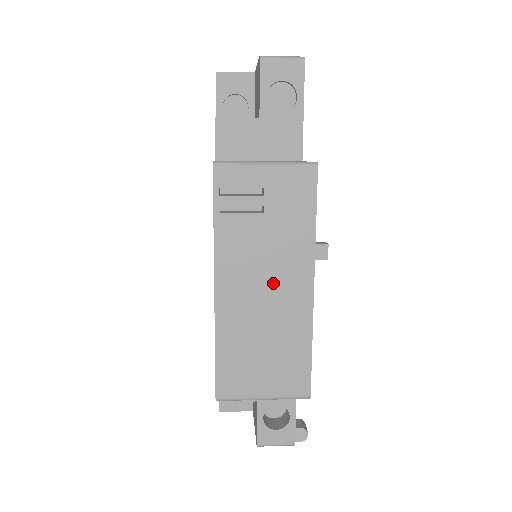
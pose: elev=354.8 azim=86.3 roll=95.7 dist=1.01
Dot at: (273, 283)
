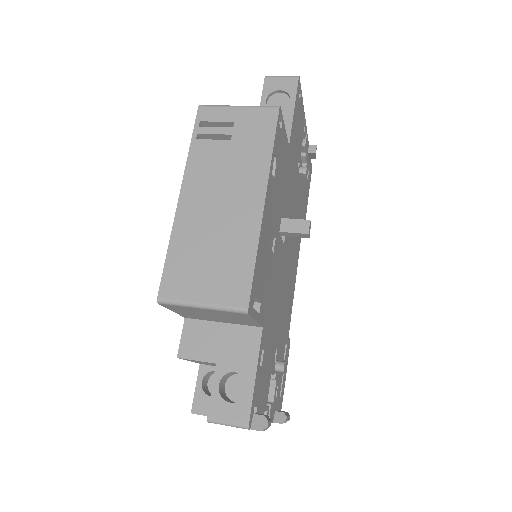
Dot at: (229, 195)
